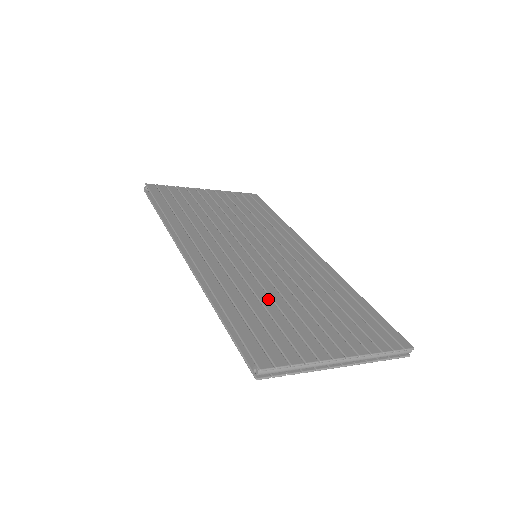
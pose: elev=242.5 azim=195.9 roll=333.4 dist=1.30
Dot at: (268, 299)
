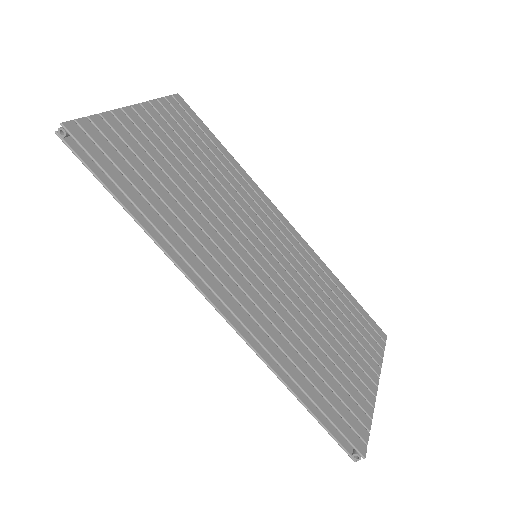
Dot at: (313, 344)
